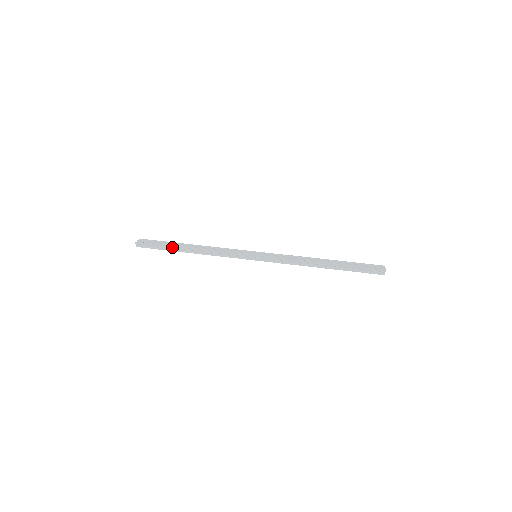
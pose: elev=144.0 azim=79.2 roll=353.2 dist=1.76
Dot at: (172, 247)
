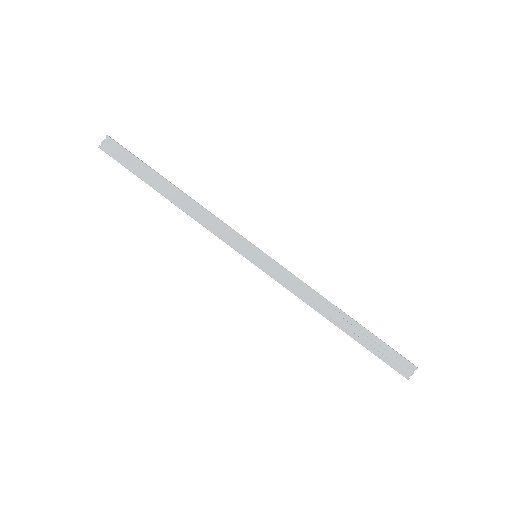
Dot at: (146, 183)
